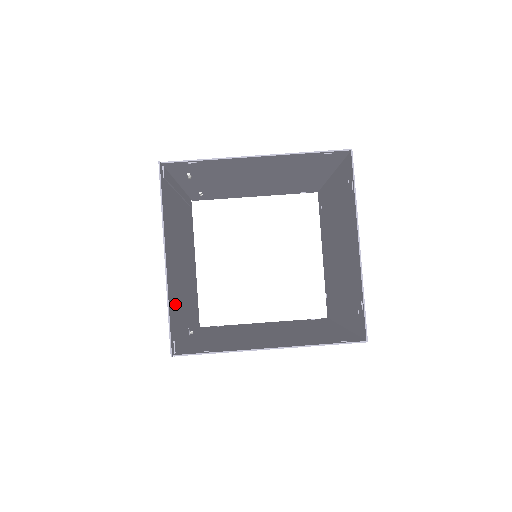
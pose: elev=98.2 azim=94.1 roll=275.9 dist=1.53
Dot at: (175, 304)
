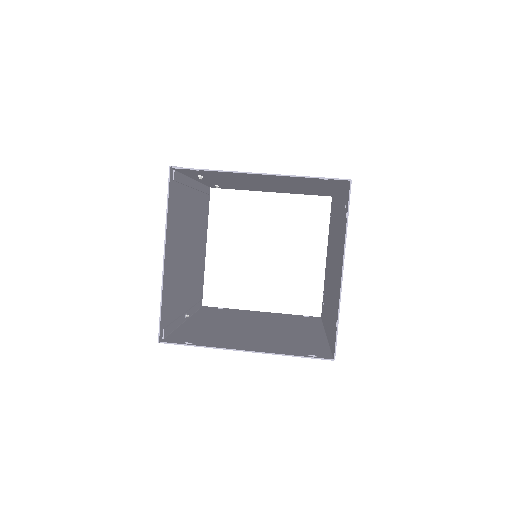
Dot at: (171, 294)
